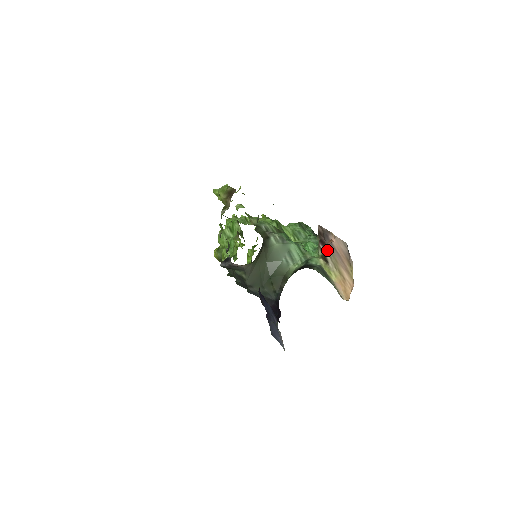
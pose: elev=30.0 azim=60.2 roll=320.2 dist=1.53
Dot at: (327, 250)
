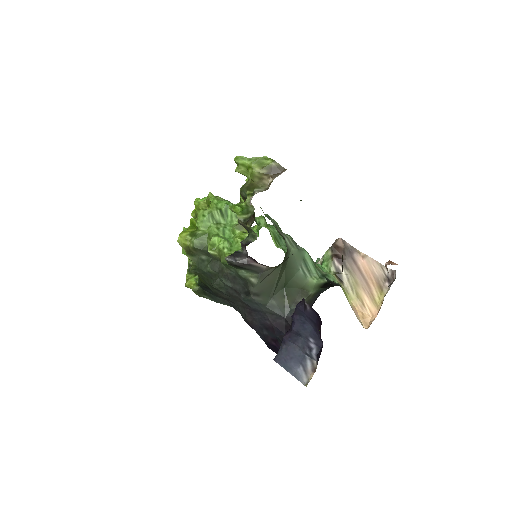
Dot at: (345, 268)
